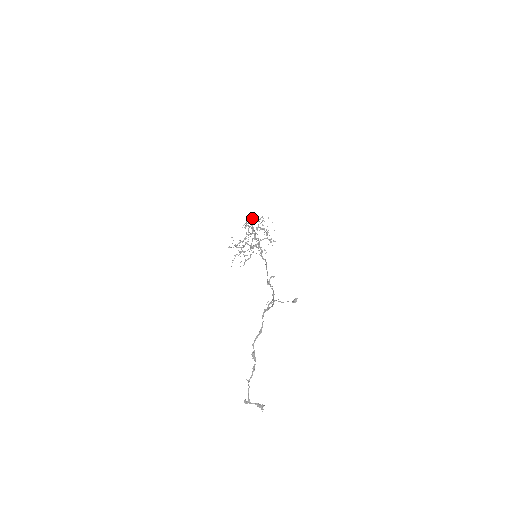
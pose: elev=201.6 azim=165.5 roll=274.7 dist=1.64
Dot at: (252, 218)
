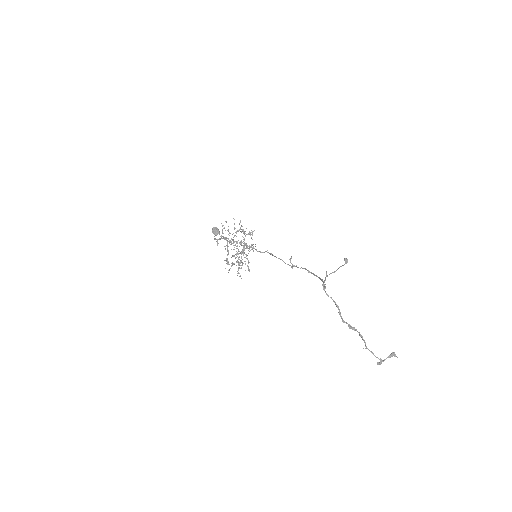
Dot at: (213, 231)
